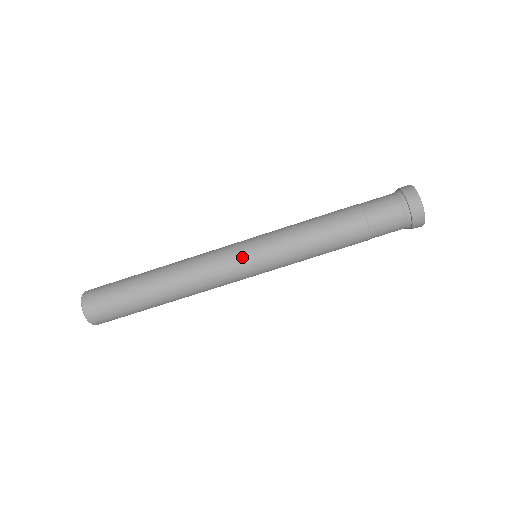
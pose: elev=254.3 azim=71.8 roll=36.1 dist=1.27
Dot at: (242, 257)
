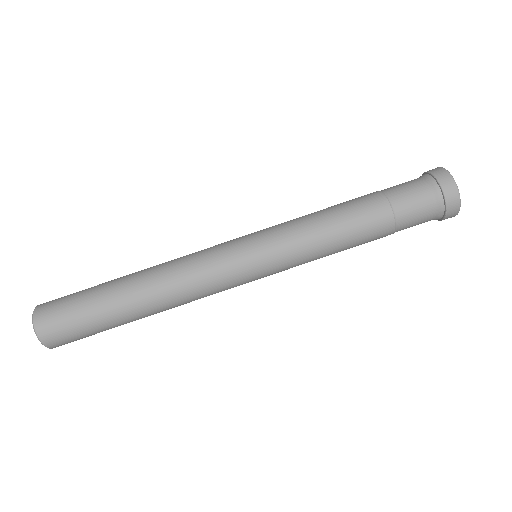
Dot at: (244, 267)
